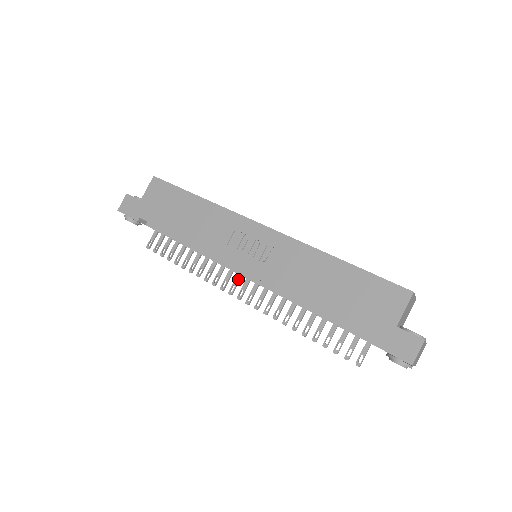
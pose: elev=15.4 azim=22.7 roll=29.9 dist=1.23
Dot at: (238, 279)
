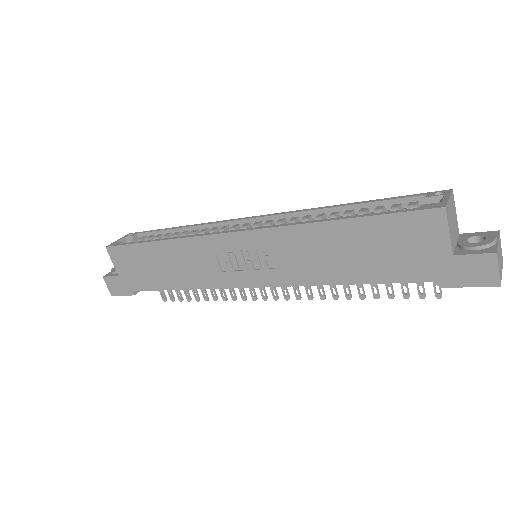
Dot at: occluded
